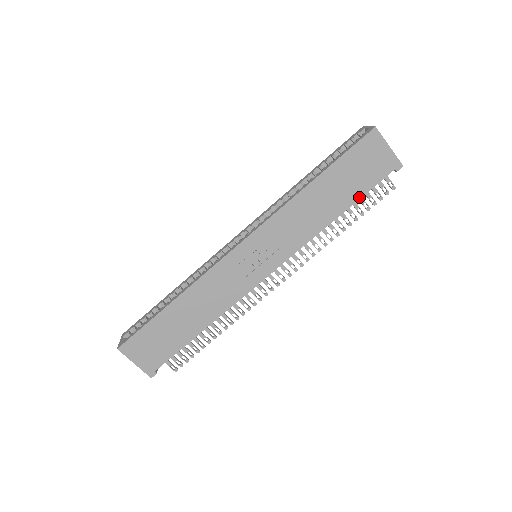
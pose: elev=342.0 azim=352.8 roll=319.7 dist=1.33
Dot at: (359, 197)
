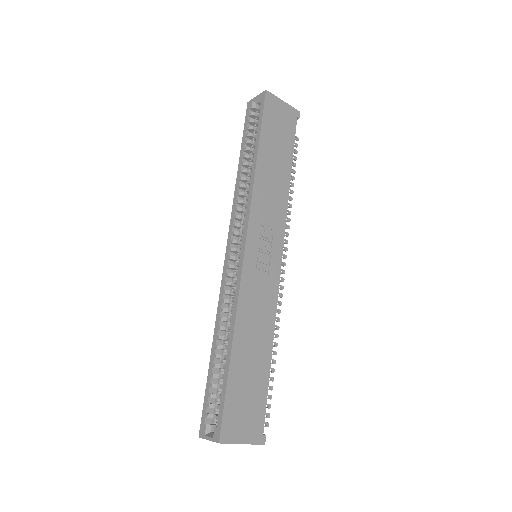
Dot at: (292, 152)
